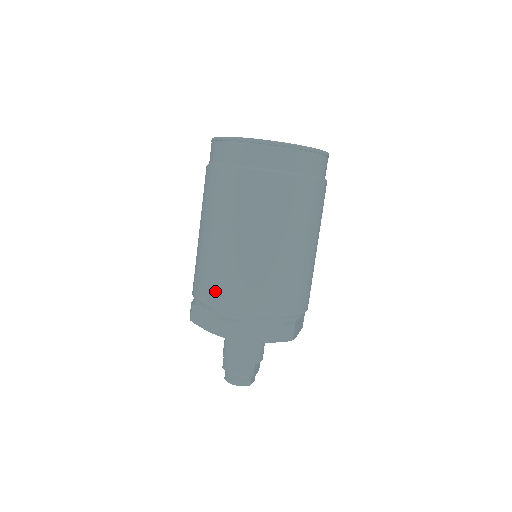
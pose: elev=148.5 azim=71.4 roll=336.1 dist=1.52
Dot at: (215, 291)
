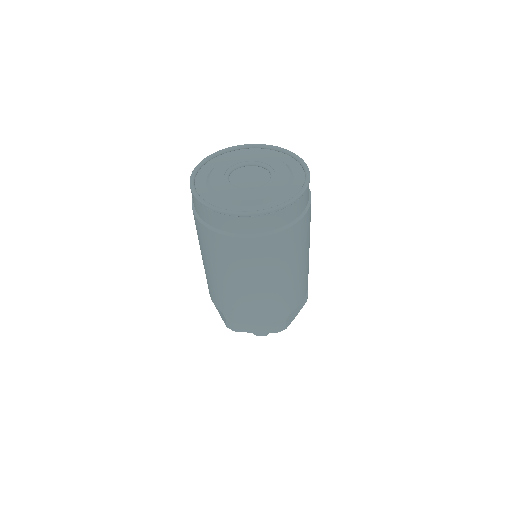
Dot at: (216, 300)
